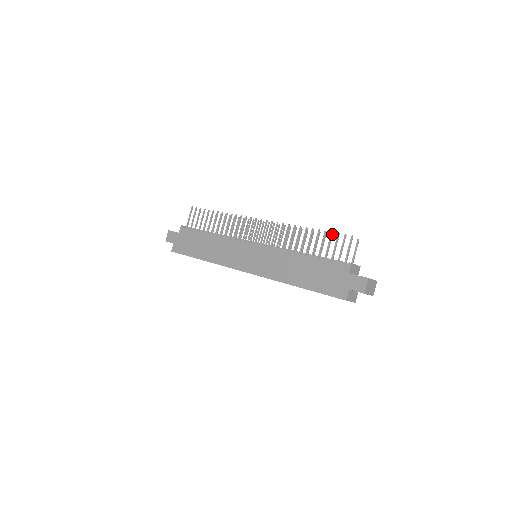
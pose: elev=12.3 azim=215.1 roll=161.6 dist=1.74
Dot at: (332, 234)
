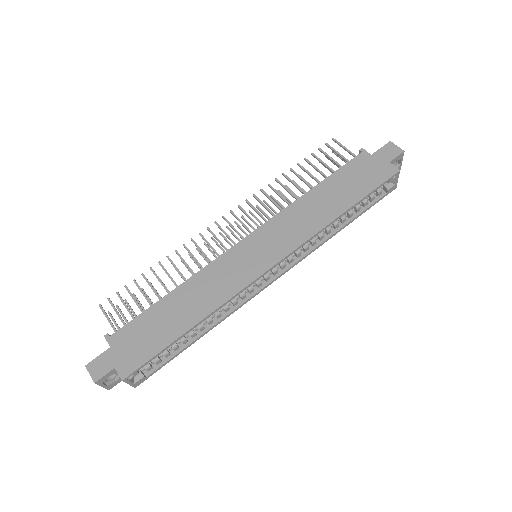
Dot at: (313, 155)
